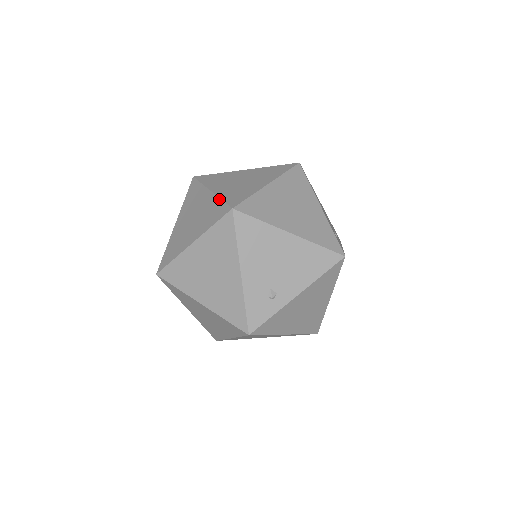
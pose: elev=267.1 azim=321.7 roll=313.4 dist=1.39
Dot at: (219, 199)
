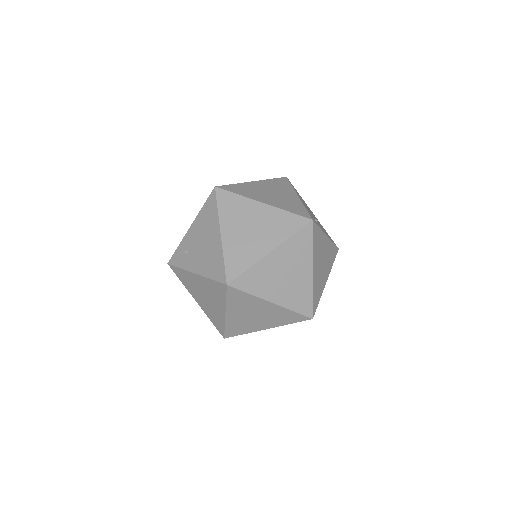
Dot at: occluded
